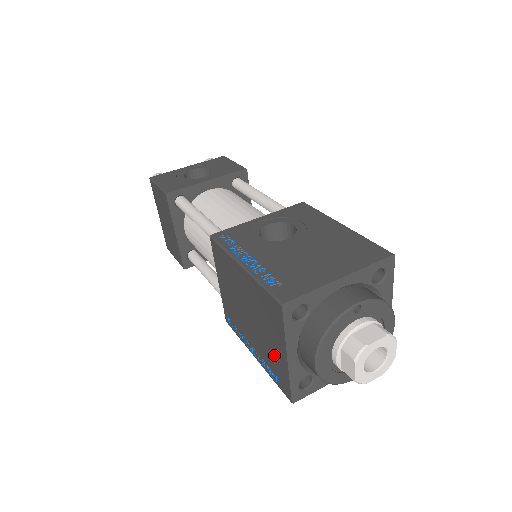
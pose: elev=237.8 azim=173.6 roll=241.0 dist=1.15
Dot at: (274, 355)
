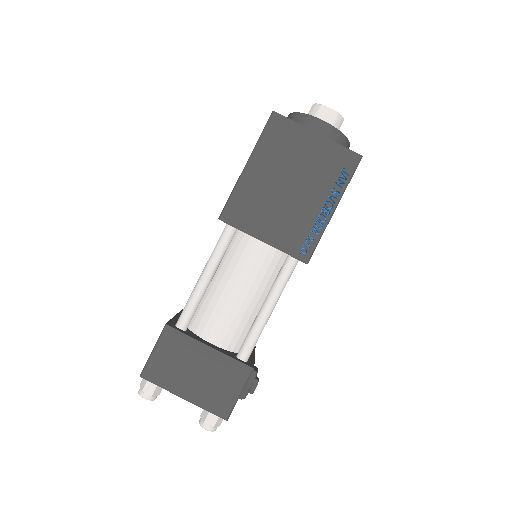
Dot at: (320, 158)
